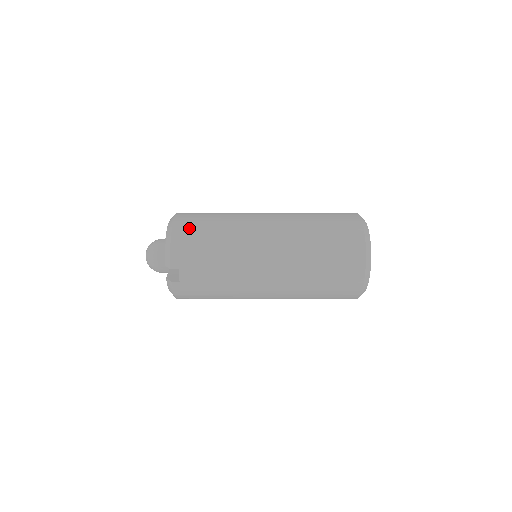
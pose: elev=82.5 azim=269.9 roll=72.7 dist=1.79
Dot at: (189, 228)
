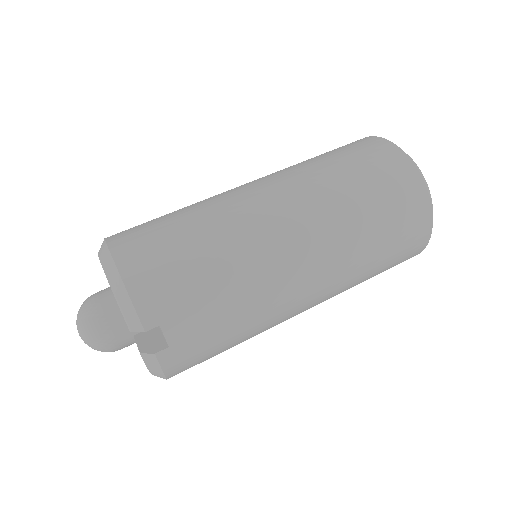
Dot at: (144, 249)
